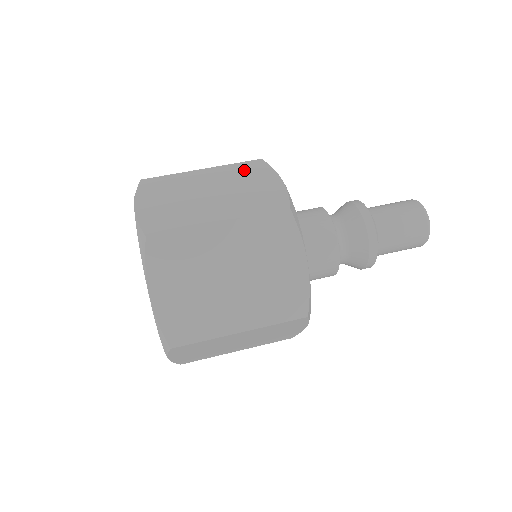
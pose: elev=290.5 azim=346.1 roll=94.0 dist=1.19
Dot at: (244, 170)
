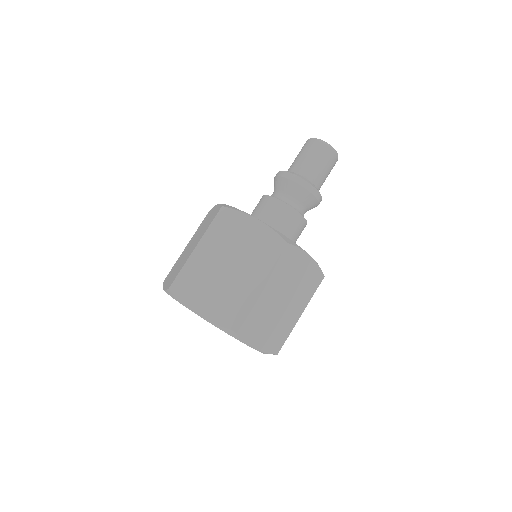
Dot at: occluded
